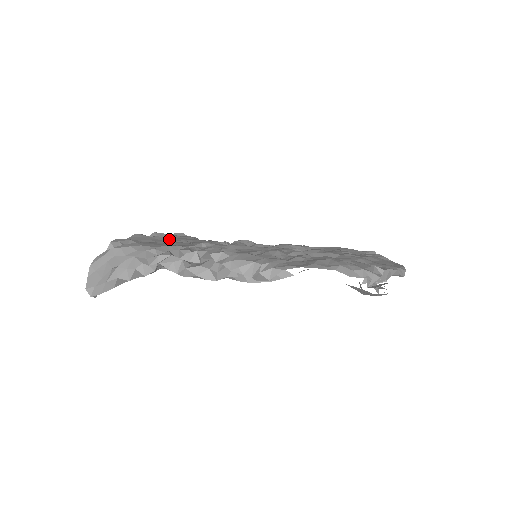
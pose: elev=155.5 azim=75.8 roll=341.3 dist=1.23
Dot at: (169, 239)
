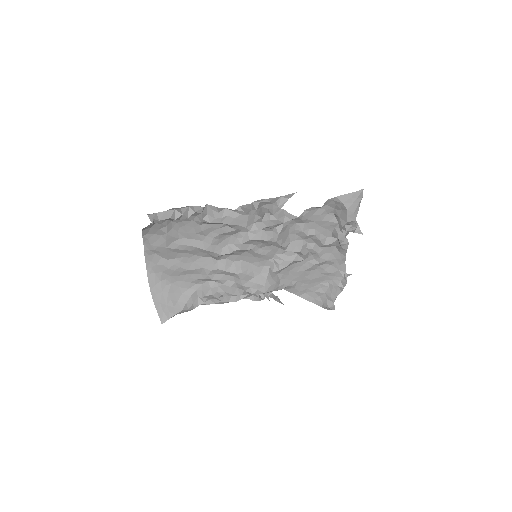
Dot at: occluded
